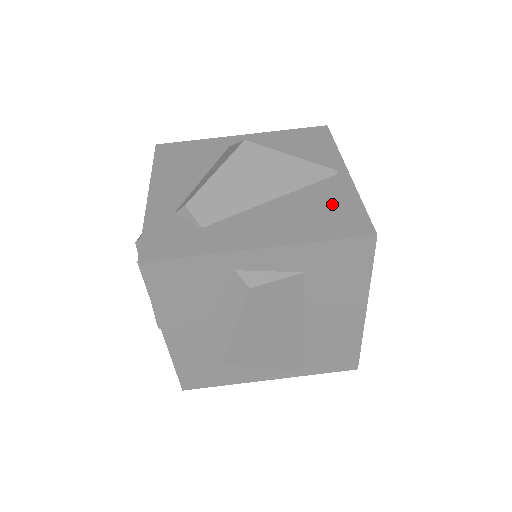
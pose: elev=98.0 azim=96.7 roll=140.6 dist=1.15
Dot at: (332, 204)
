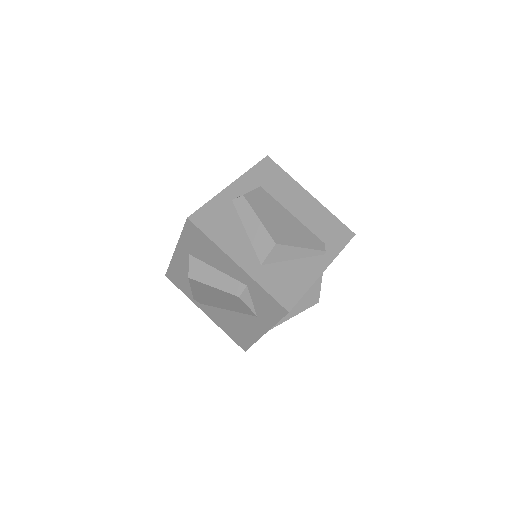
Dot at: occluded
